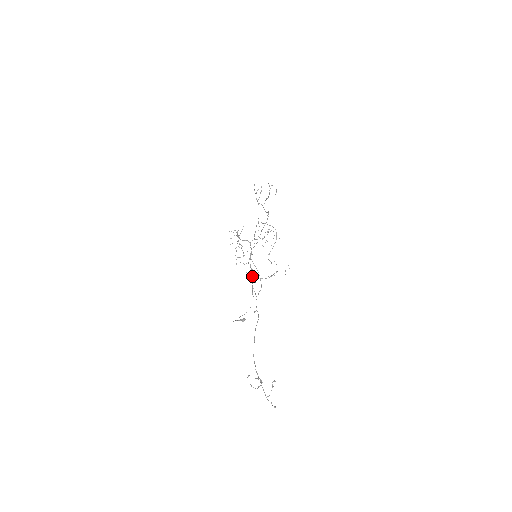
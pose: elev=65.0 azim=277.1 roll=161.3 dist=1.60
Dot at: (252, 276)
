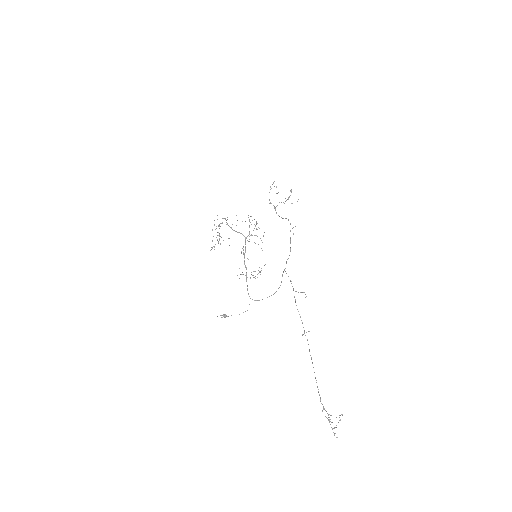
Dot at: (246, 275)
